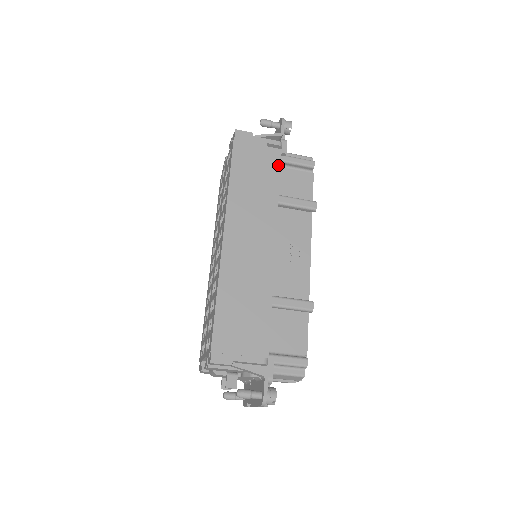
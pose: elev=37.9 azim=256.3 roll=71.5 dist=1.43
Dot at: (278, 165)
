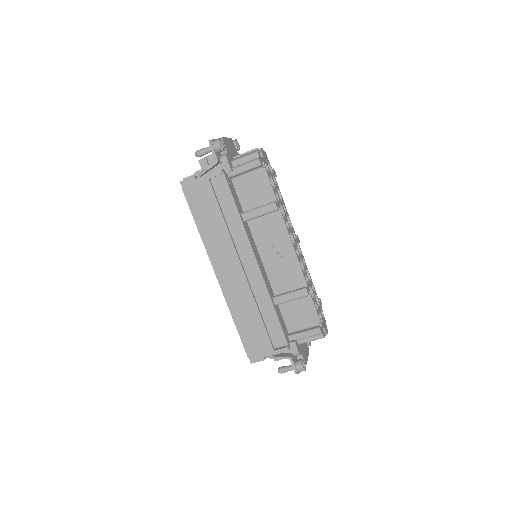
Dot at: (228, 191)
